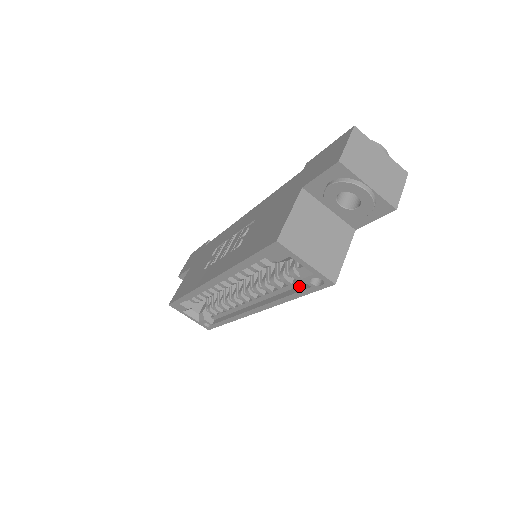
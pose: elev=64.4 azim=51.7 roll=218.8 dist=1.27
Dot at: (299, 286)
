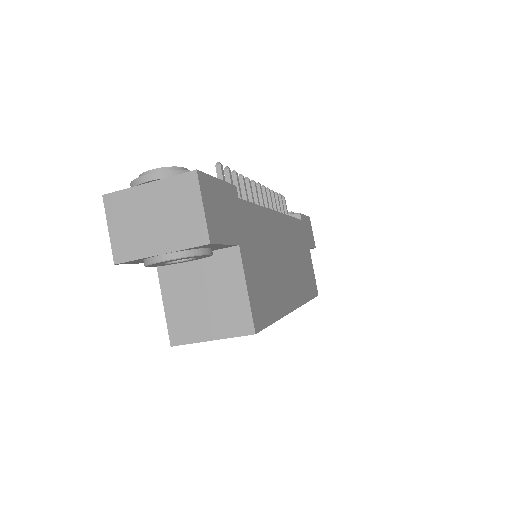
Dot at: occluded
